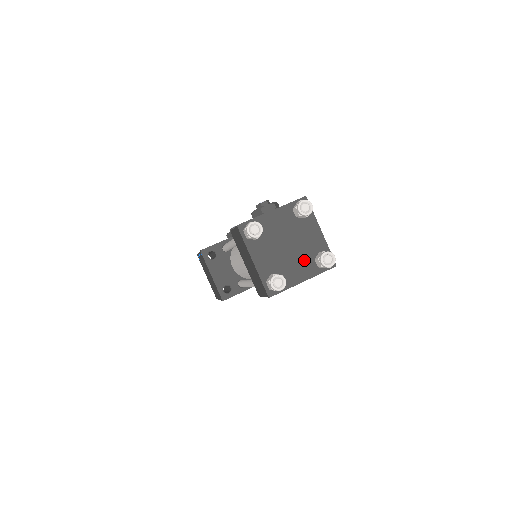
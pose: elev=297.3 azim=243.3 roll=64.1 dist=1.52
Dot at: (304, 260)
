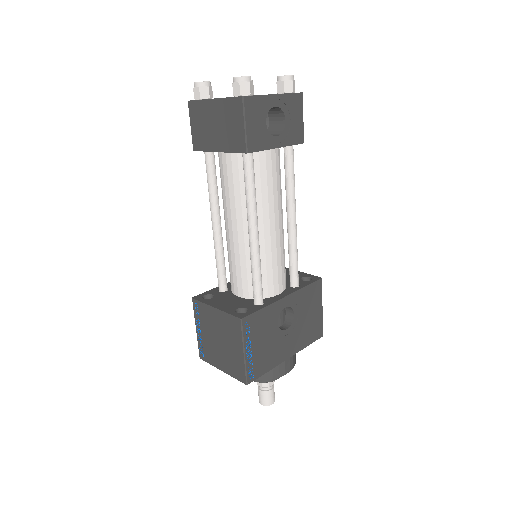
Dot at: occluded
